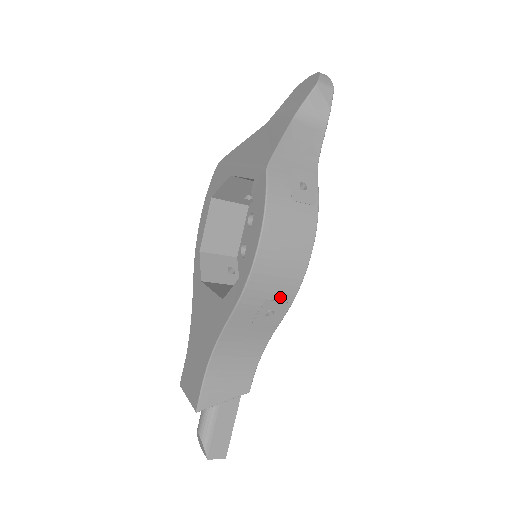
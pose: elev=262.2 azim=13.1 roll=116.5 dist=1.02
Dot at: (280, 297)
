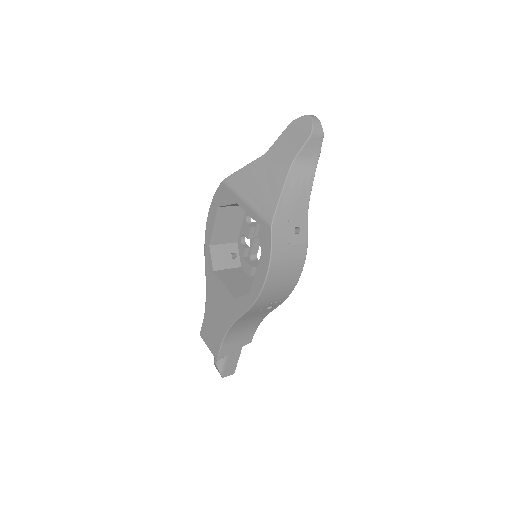
Dot at: (277, 300)
